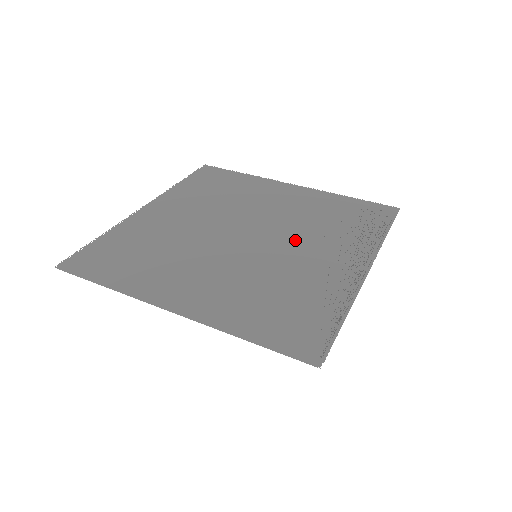
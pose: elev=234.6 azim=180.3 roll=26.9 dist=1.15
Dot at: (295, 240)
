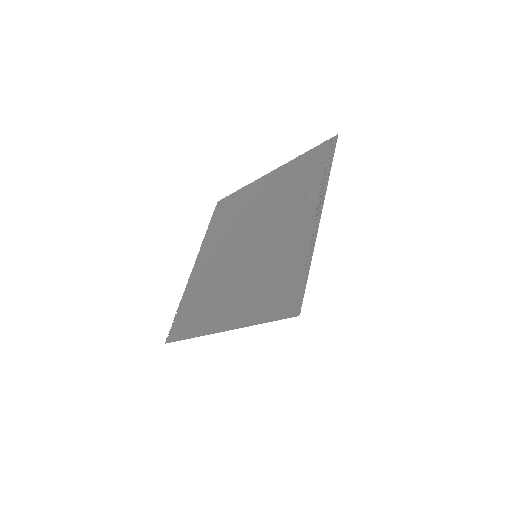
Dot at: (275, 224)
